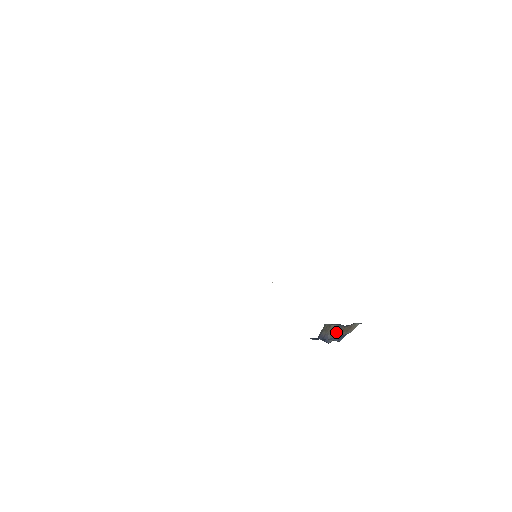
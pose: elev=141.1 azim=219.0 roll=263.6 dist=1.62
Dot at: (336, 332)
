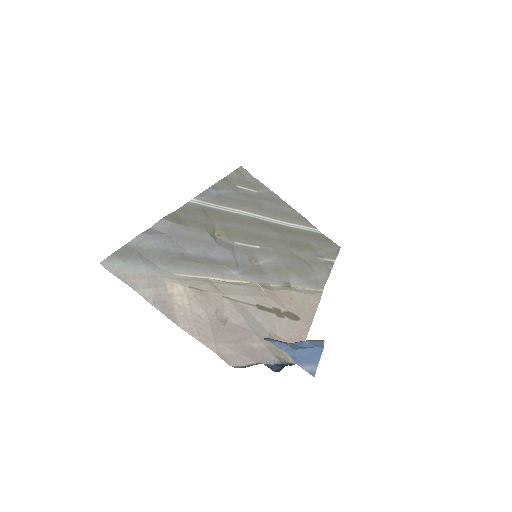
Dot at: occluded
